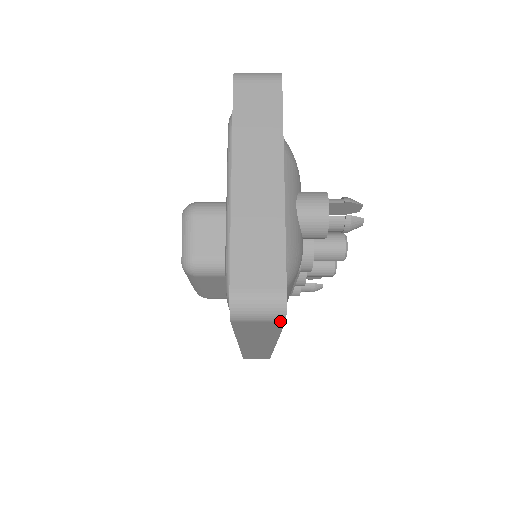
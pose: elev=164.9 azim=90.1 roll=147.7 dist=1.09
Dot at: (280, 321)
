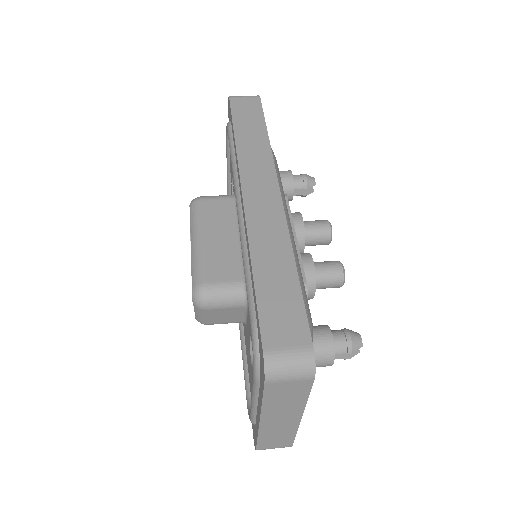
Dot at: occluded
